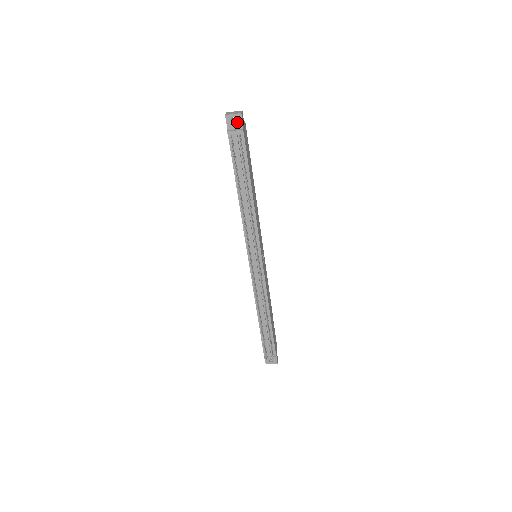
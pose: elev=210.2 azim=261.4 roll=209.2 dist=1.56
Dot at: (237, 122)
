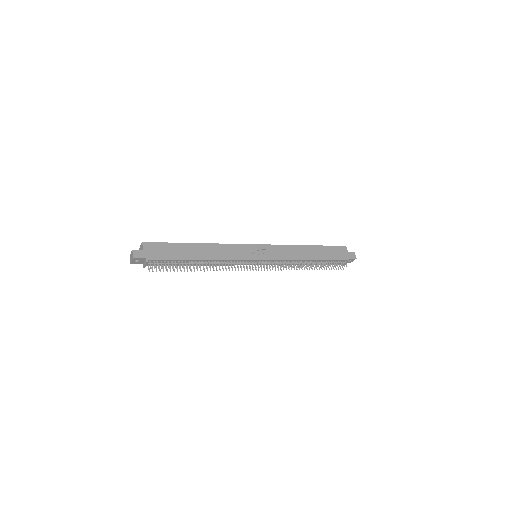
Dot at: (139, 260)
